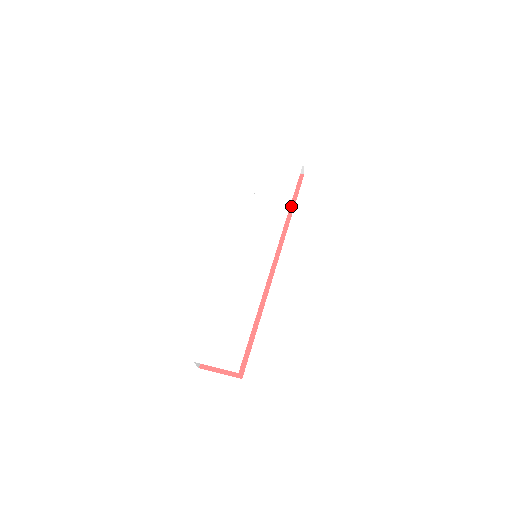
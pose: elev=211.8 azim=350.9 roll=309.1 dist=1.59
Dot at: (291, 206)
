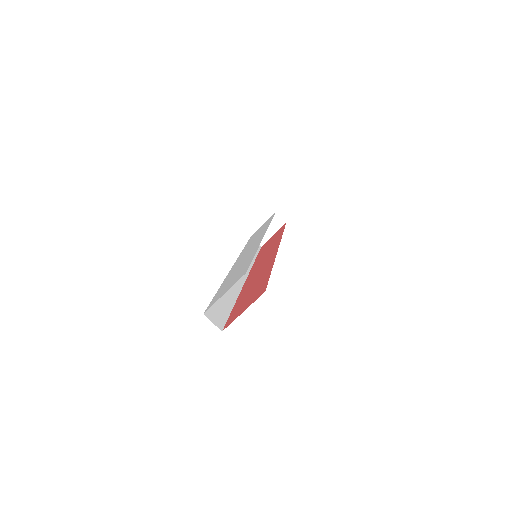
Dot at: (281, 233)
